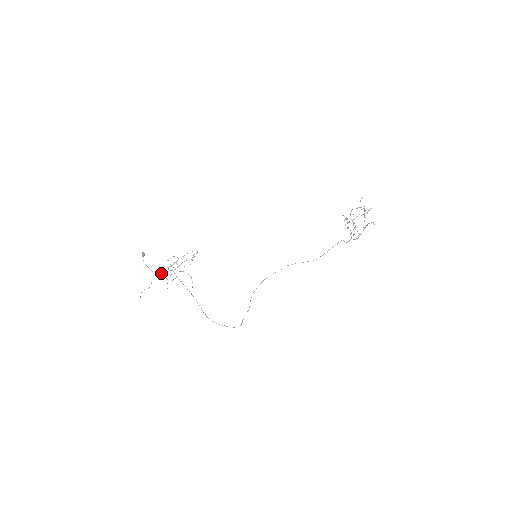
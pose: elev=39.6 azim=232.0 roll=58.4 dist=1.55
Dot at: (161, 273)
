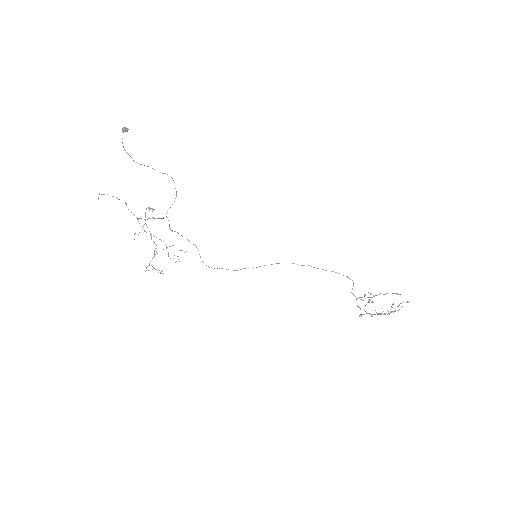
Dot at: (141, 164)
